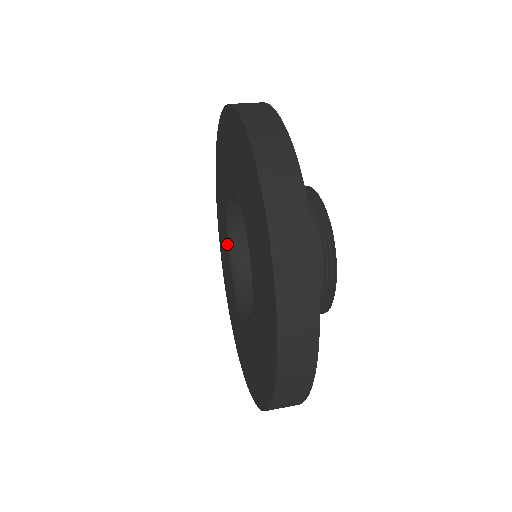
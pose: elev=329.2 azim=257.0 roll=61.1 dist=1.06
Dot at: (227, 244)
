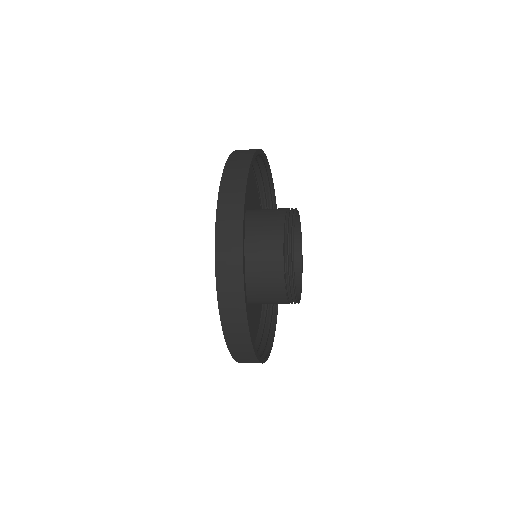
Dot at: occluded
